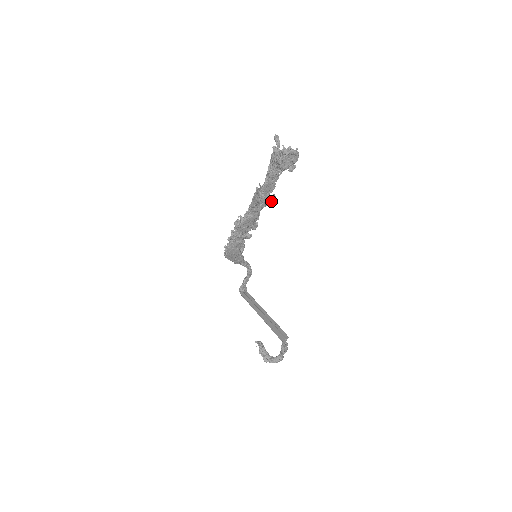
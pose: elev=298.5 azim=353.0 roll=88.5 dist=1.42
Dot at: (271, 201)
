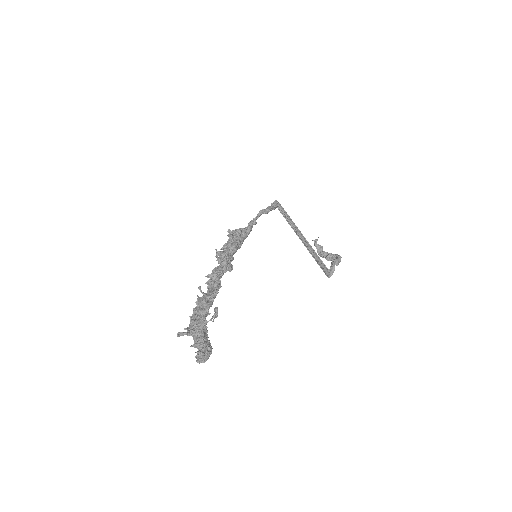
Dot at: (227, 269)
